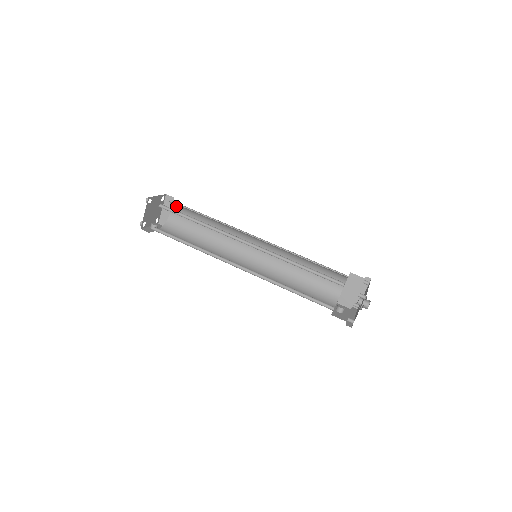
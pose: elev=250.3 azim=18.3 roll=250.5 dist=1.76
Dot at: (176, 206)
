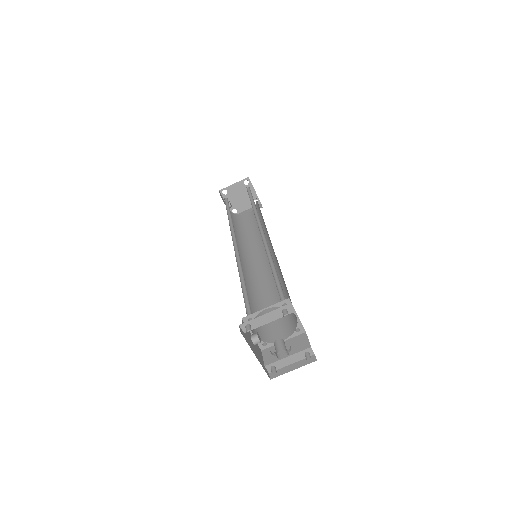
Dot at: occluded
